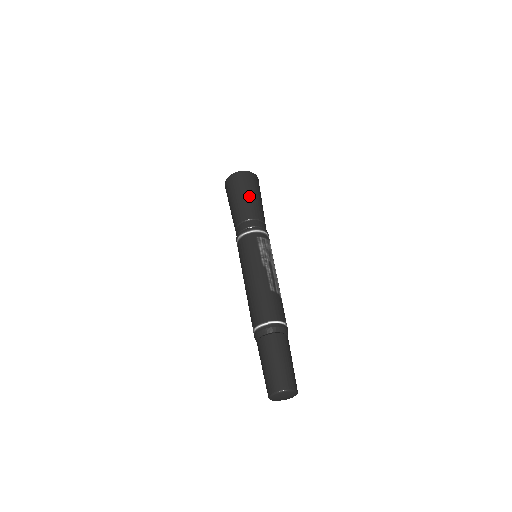
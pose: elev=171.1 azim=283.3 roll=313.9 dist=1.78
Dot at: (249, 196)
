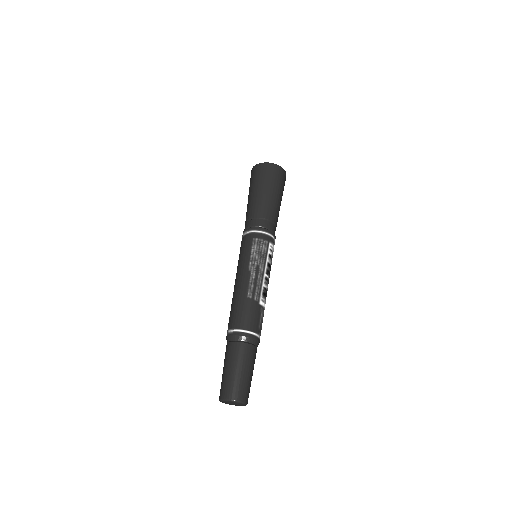
Dot at: (260, 192)
